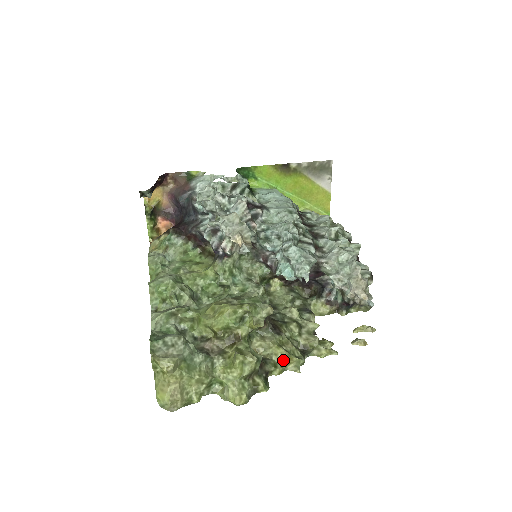
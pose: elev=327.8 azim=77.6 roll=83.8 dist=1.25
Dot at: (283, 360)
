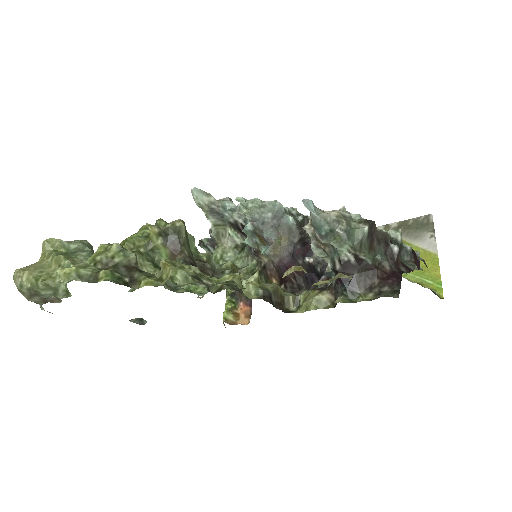
Dot at: (163, 273)
